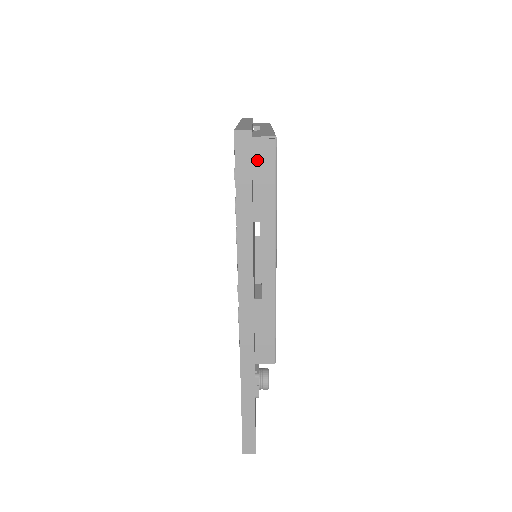
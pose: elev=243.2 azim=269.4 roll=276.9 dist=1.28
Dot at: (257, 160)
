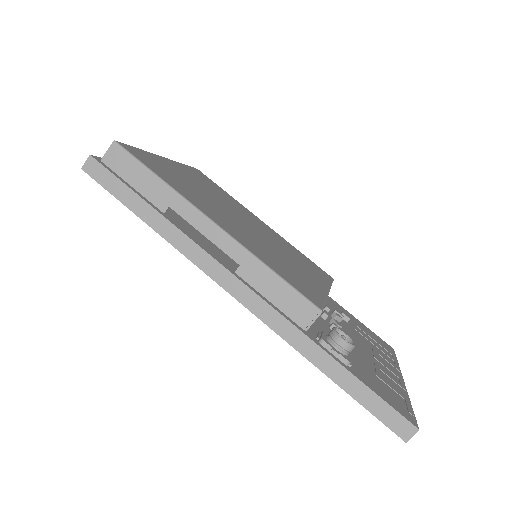
Dot at: (119, 170)
